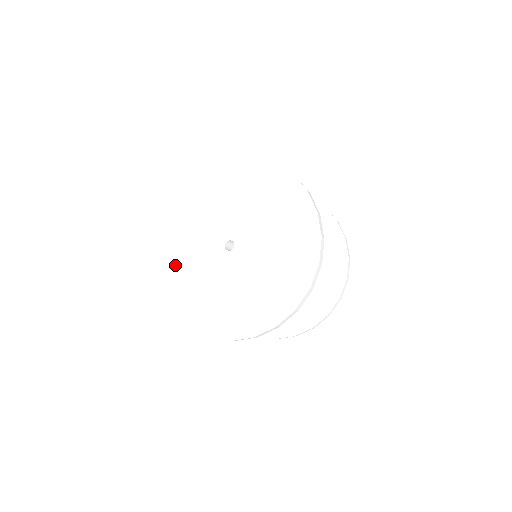
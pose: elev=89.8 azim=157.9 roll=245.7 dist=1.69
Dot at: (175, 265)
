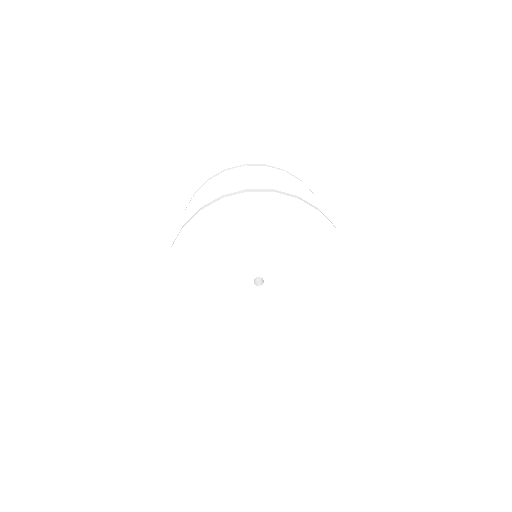
Dot at: (208, 244)
